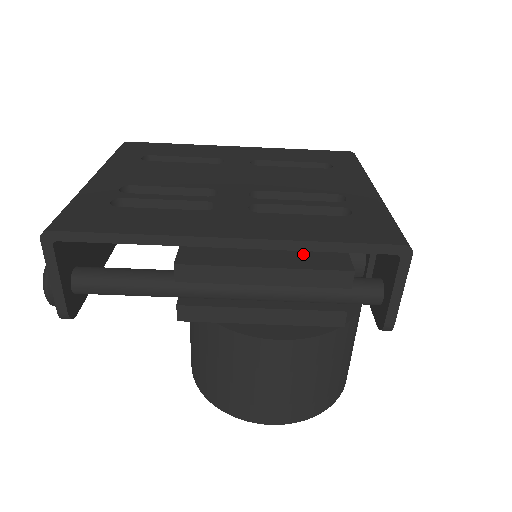
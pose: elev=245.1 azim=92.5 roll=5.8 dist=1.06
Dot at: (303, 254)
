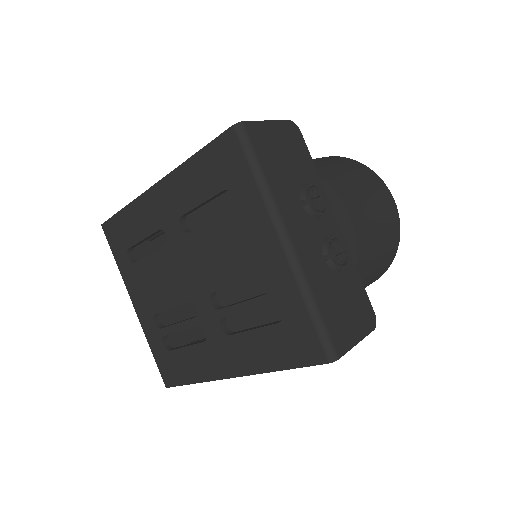
Dot at: occluded
